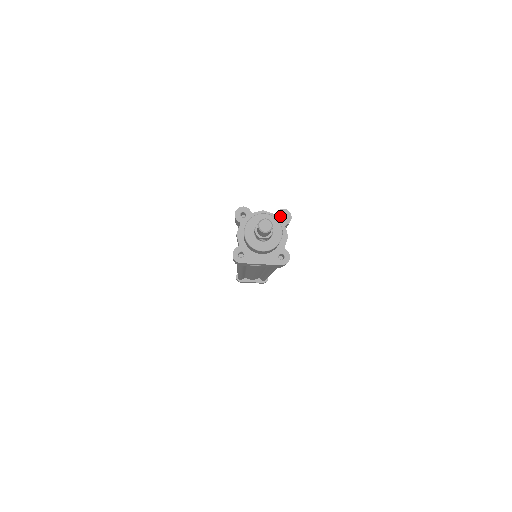
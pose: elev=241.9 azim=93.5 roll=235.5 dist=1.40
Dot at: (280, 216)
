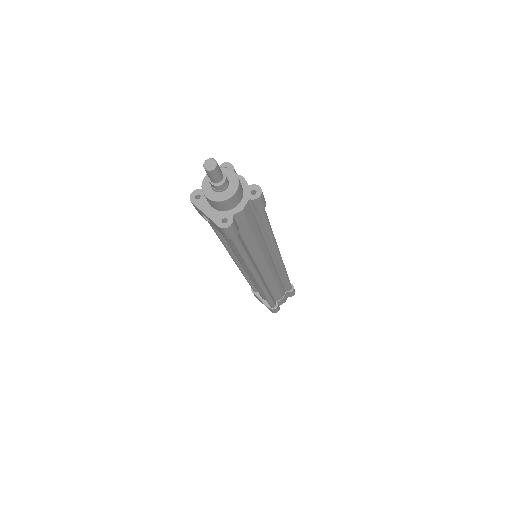
Dot at: (252, 190)
